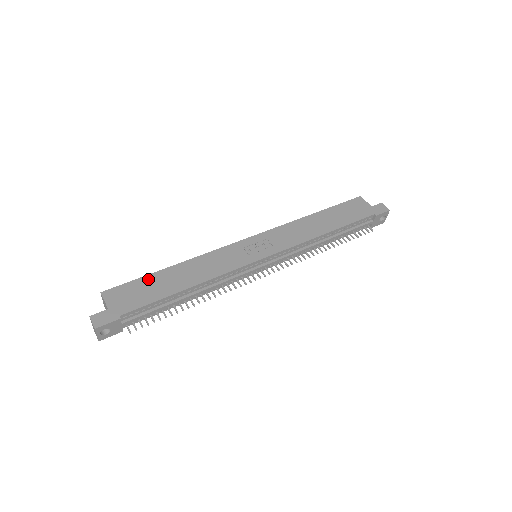
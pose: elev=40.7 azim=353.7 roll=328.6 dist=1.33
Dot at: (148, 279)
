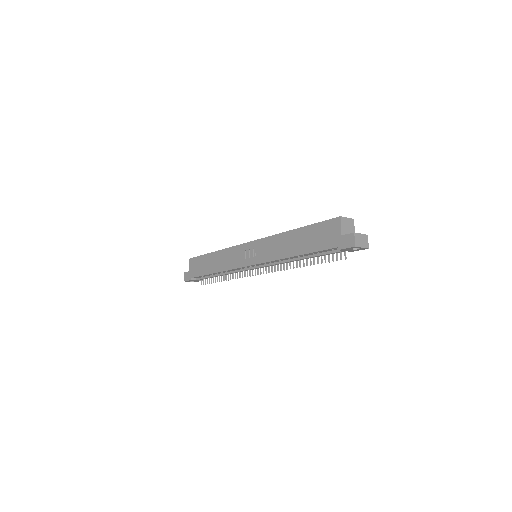
Dot at: (203, 258)
